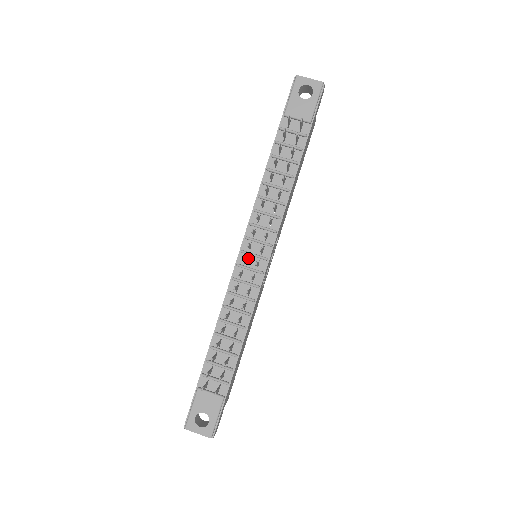
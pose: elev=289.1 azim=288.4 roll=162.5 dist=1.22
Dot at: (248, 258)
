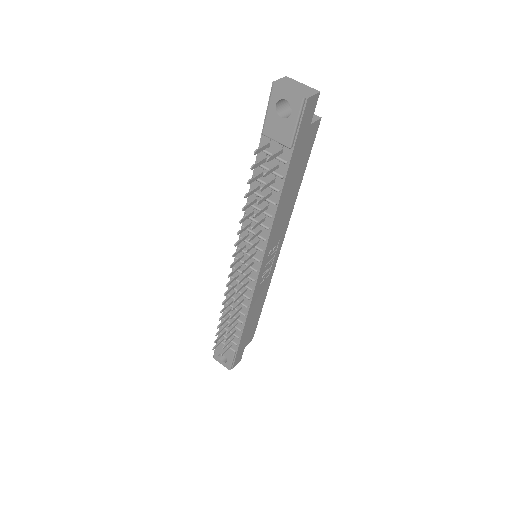
Dot at: (242, 264)
